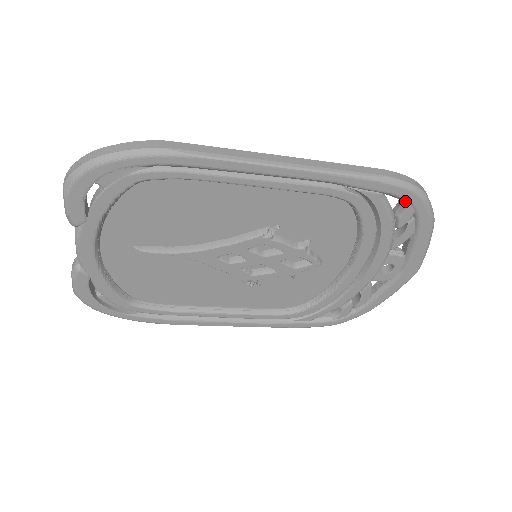
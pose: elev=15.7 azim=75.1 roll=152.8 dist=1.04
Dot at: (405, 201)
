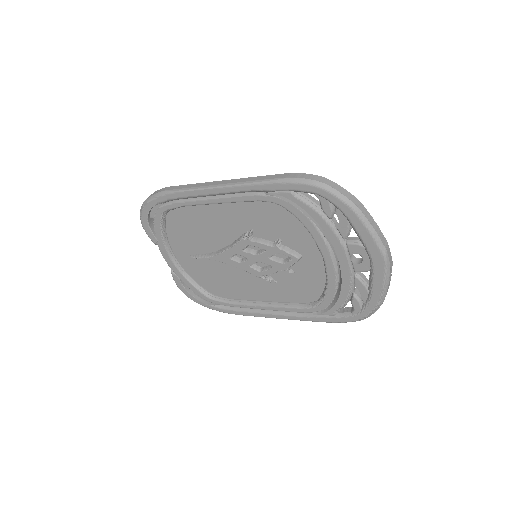
Dot at: occluded
